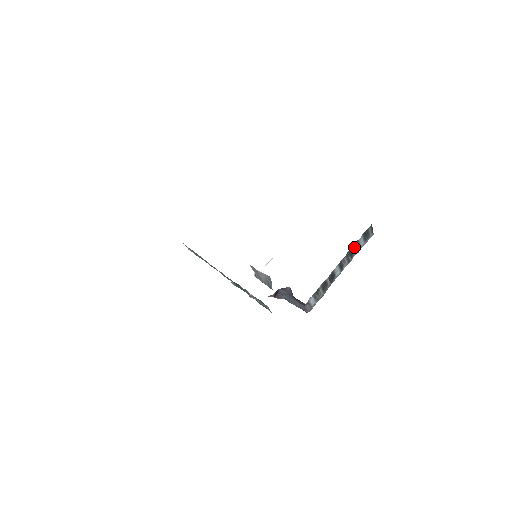
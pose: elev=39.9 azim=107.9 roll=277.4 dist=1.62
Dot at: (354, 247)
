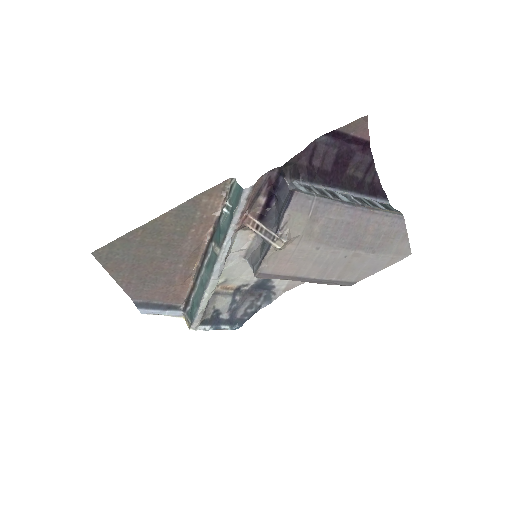
Dot at: (366, 201)
